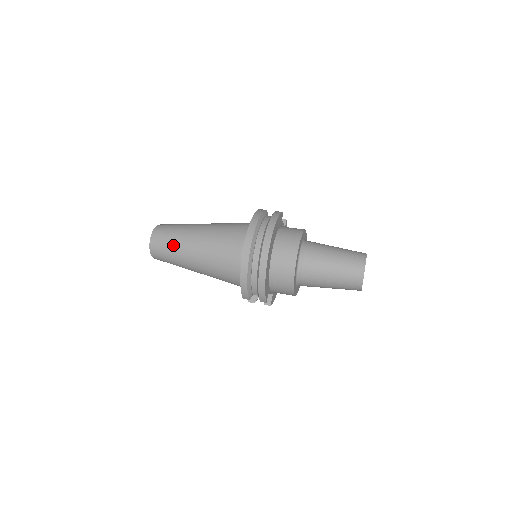
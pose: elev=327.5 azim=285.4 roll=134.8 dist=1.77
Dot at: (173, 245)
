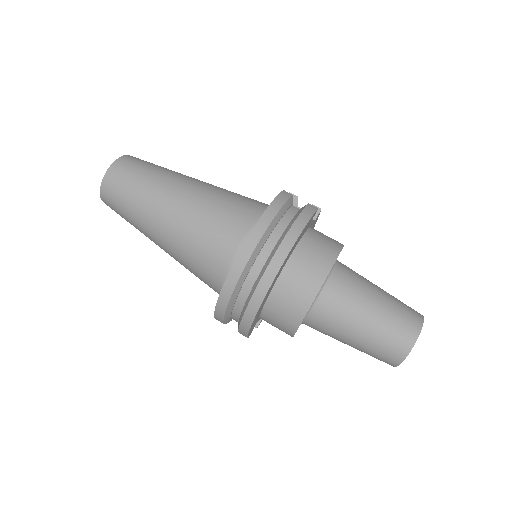
Dot at: (133, 205)
